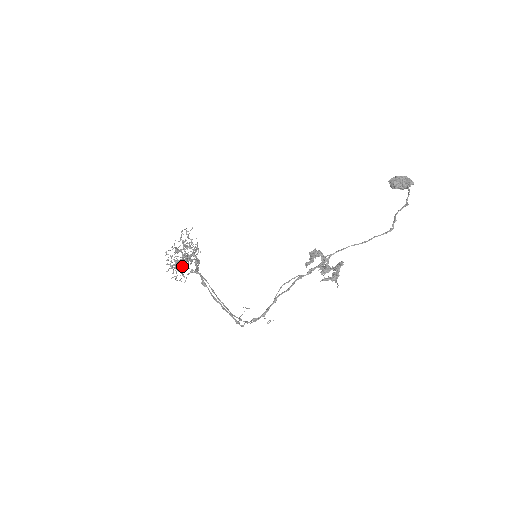
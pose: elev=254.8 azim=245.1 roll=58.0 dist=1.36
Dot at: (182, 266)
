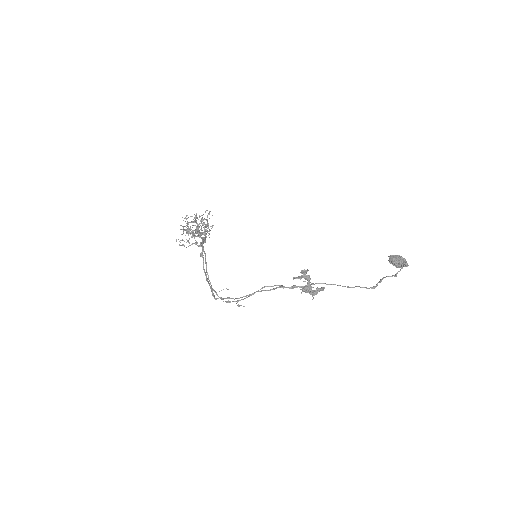
Dot at: occluded
